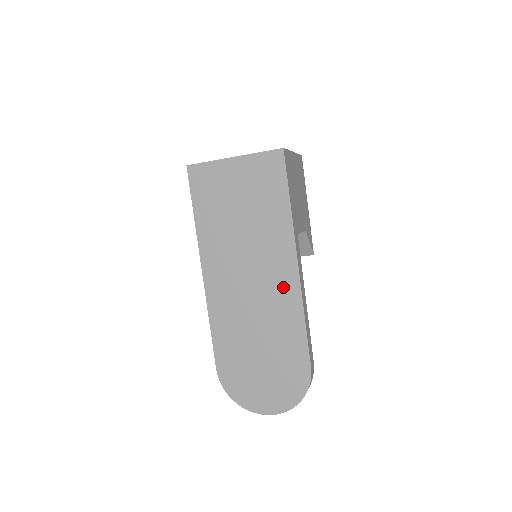
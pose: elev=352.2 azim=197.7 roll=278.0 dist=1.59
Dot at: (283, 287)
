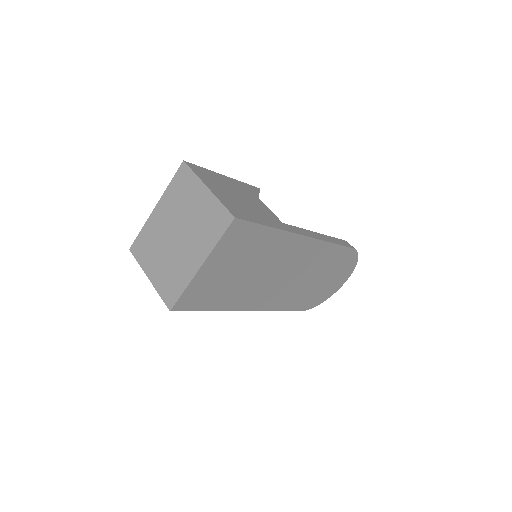
Dot at: (308, 253)
